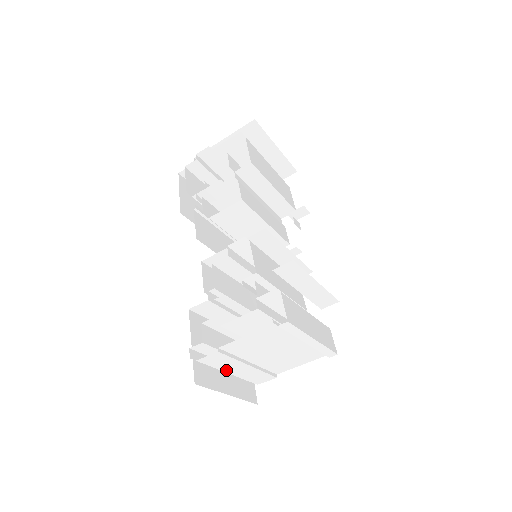
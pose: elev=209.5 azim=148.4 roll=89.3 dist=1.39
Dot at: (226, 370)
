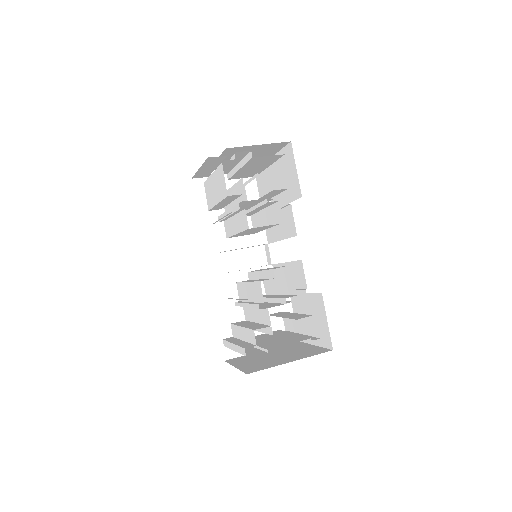
Dot at: occluded
